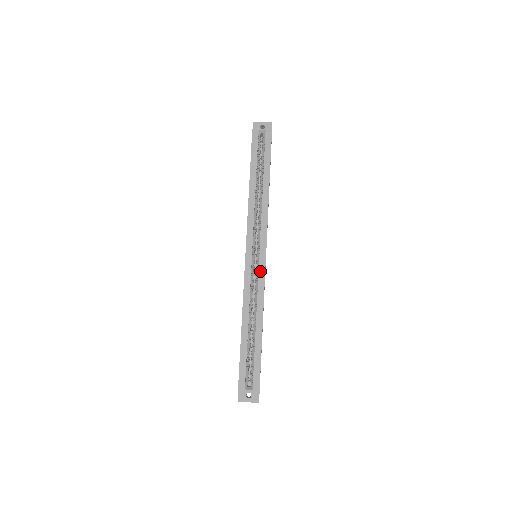
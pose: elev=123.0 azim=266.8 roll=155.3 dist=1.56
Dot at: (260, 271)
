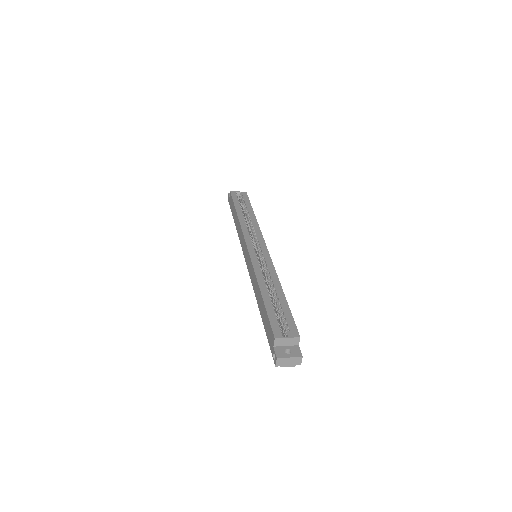
Dot at: (265, 256)
